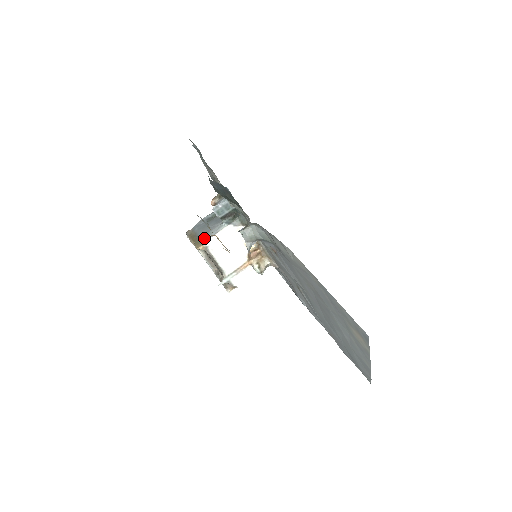
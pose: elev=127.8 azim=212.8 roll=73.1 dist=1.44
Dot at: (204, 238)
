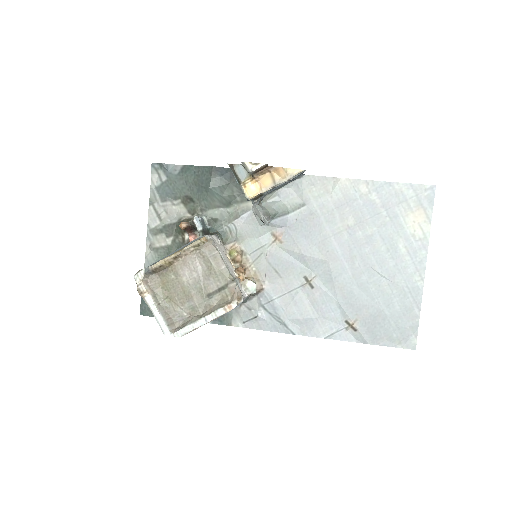
Dot at: (198, 238)
